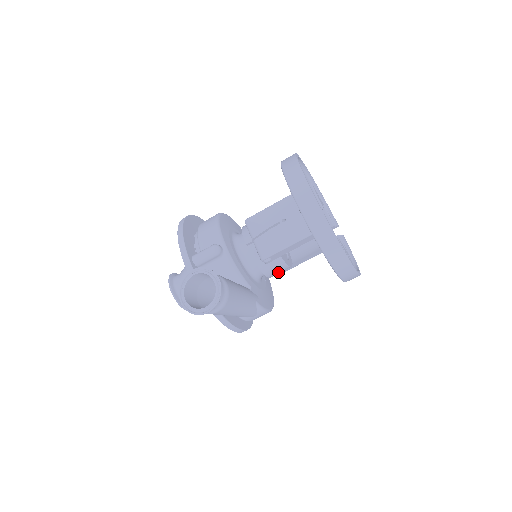
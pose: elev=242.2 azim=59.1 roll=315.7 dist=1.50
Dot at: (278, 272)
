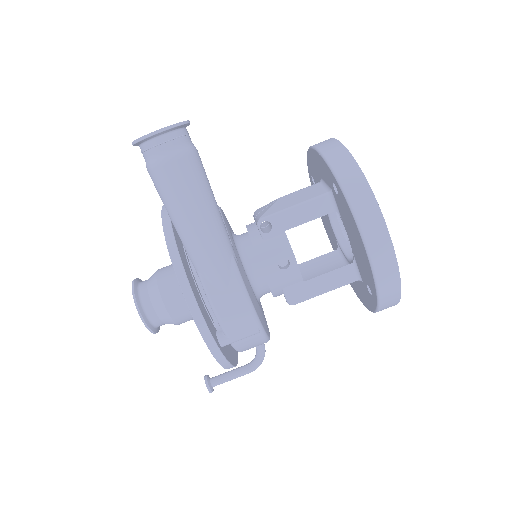
Dot at: (279, 267)
